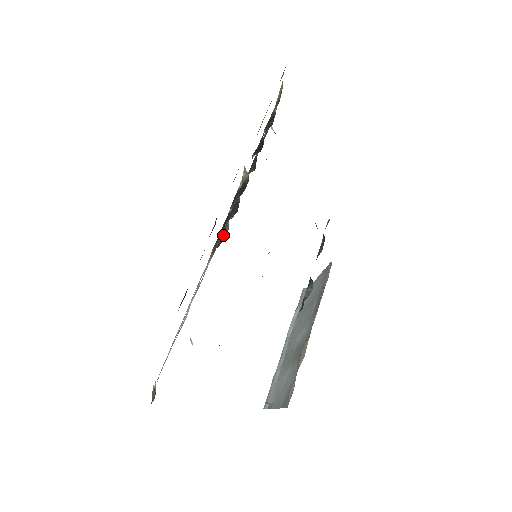
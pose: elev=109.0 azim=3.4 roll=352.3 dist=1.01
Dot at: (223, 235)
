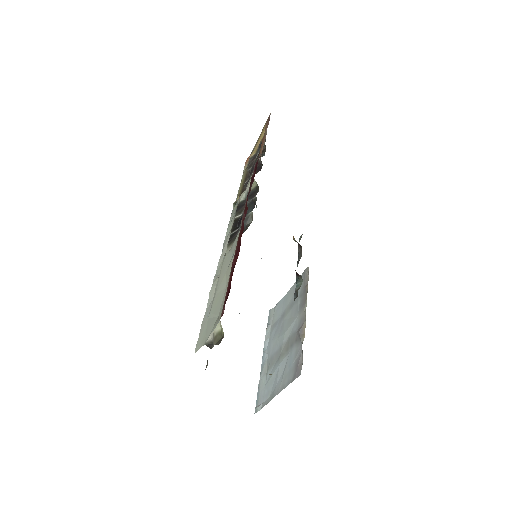
Dot at: (245, 225)
